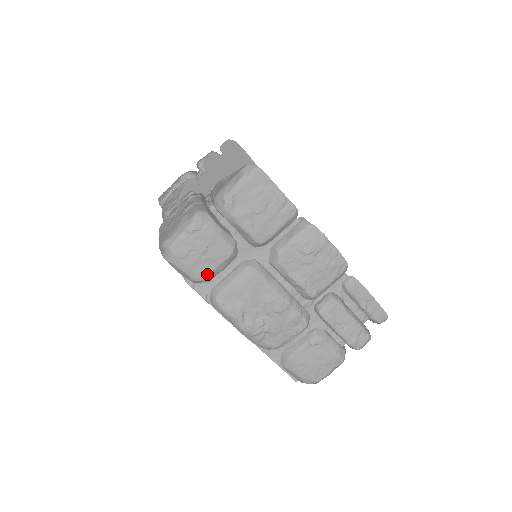
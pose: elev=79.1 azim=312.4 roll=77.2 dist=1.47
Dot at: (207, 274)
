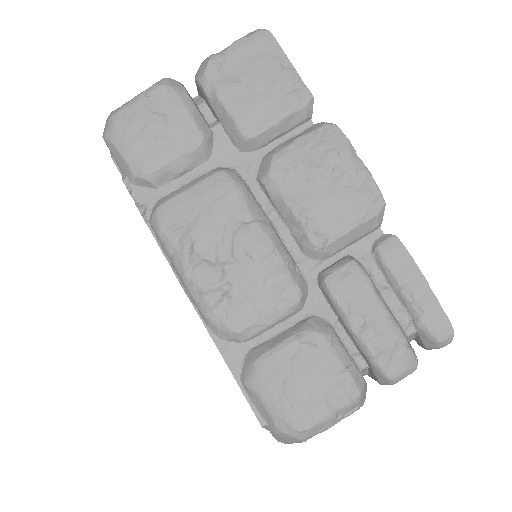
Dot at: (155, 167)
